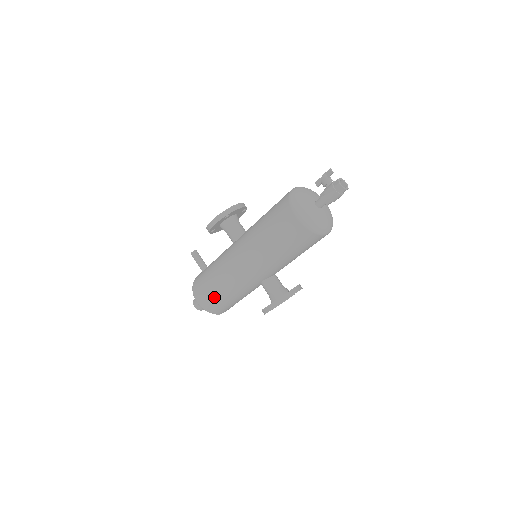
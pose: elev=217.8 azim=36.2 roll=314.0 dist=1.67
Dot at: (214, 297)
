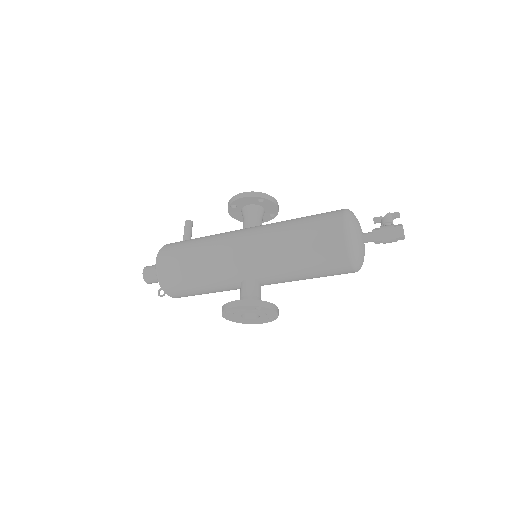
Dot at: (182, 264)
